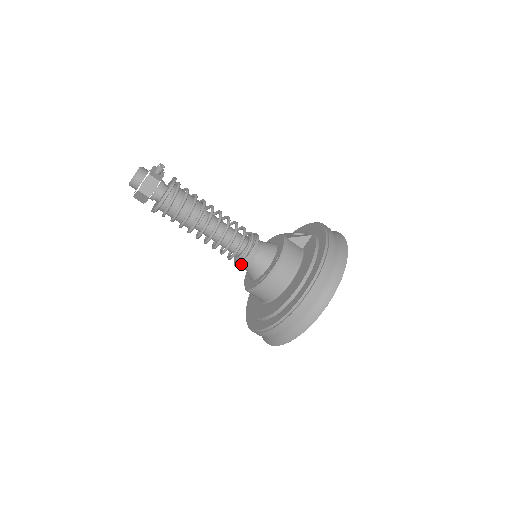
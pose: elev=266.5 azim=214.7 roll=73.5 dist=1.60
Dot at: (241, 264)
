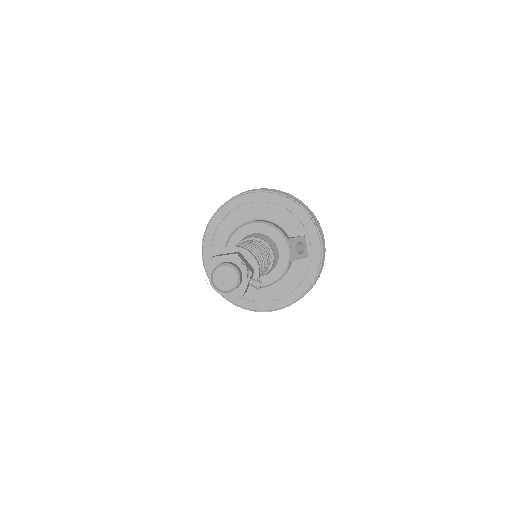
Dot at: occluded
